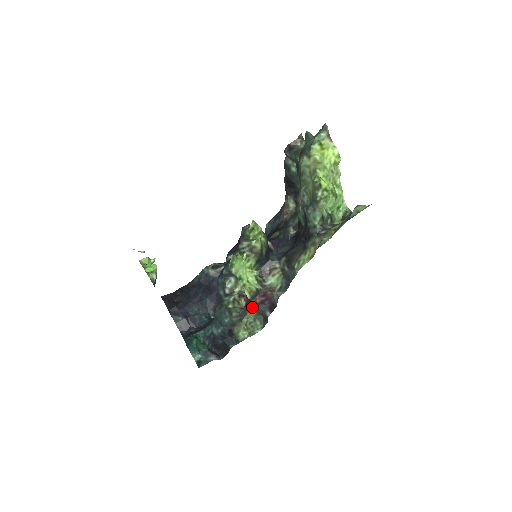
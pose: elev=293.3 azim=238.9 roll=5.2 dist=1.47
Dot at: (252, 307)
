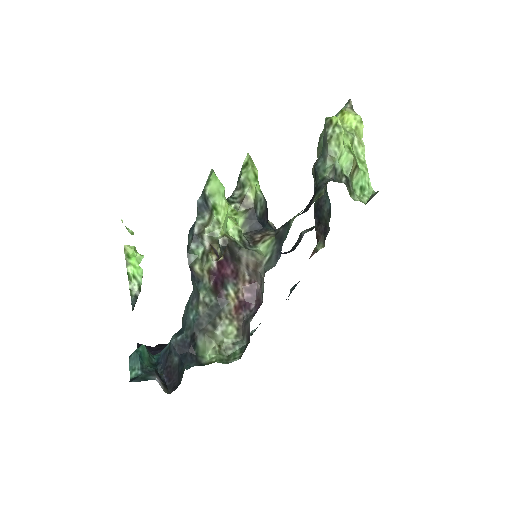
Dot at: (231, 303)
